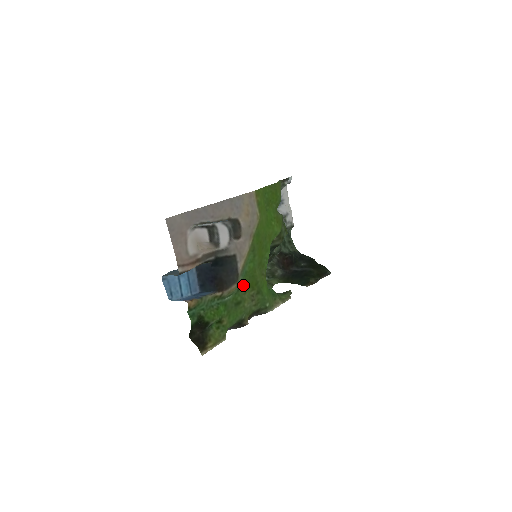
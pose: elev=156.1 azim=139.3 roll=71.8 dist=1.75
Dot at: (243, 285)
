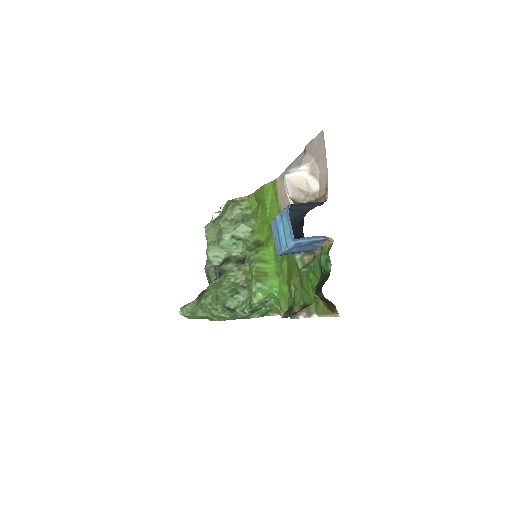
Dot at: (295, 266)
